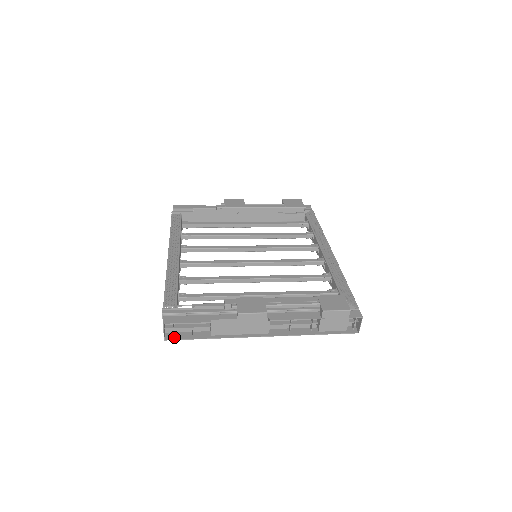
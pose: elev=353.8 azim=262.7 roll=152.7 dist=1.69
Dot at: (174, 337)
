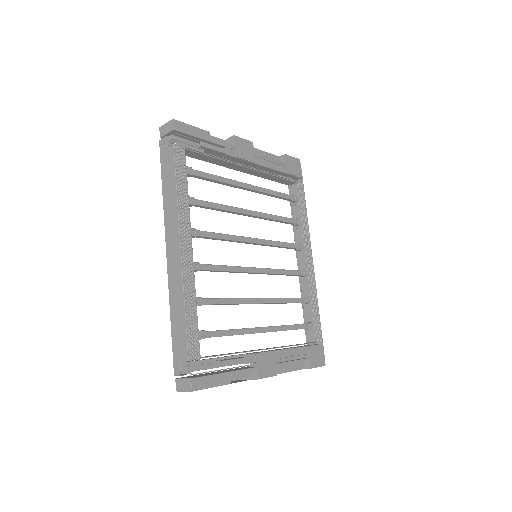
Dot at: occluded
